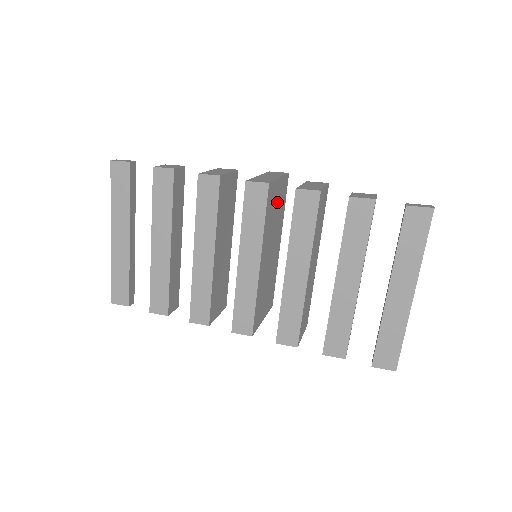
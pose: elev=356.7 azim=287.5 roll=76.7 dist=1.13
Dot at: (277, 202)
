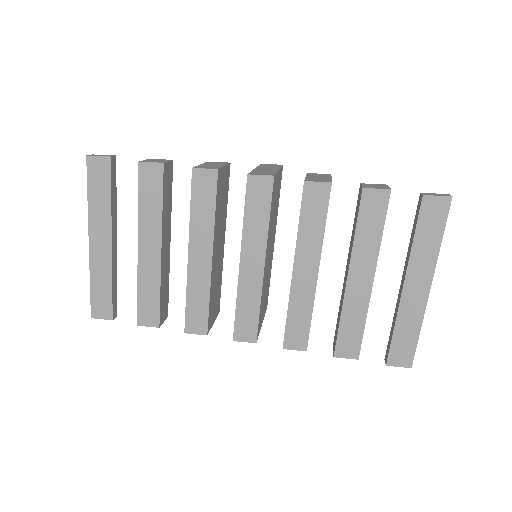
Dot at: (276, 196)
